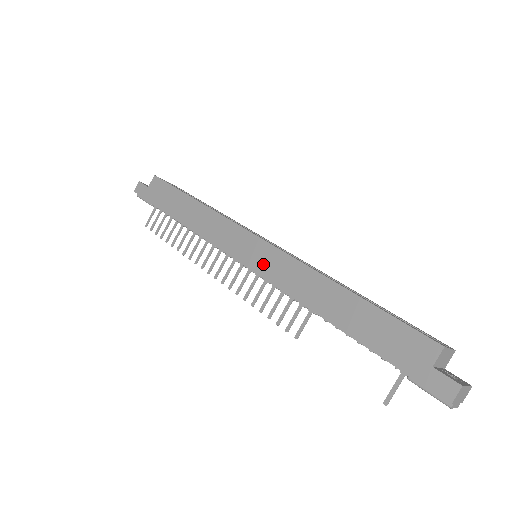
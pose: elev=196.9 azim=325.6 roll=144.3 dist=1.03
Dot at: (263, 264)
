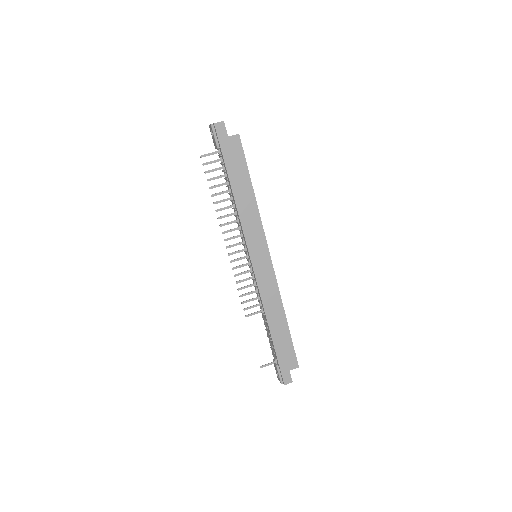
Dot at: (262, 274)
